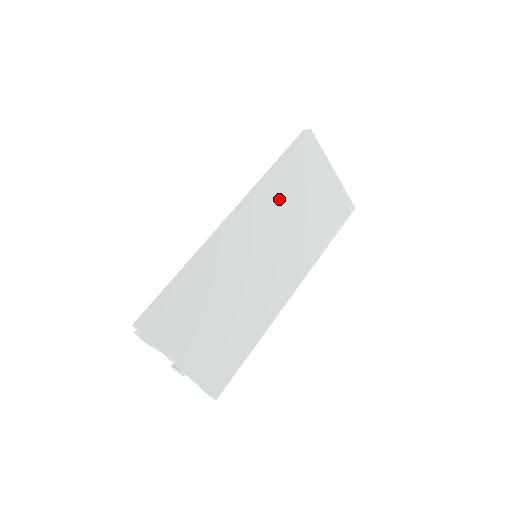
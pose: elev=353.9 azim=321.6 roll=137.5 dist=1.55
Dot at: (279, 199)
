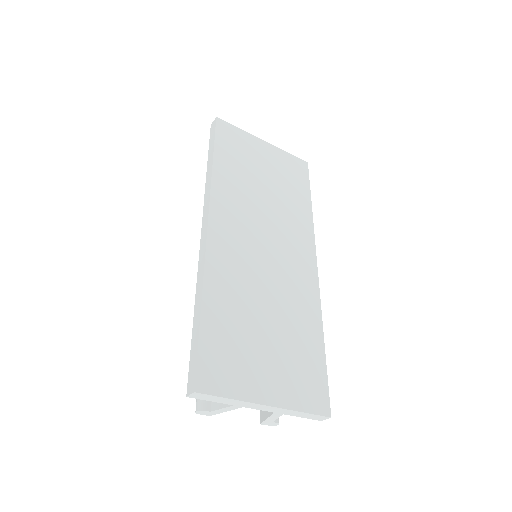
Dot at: (236, 189)
